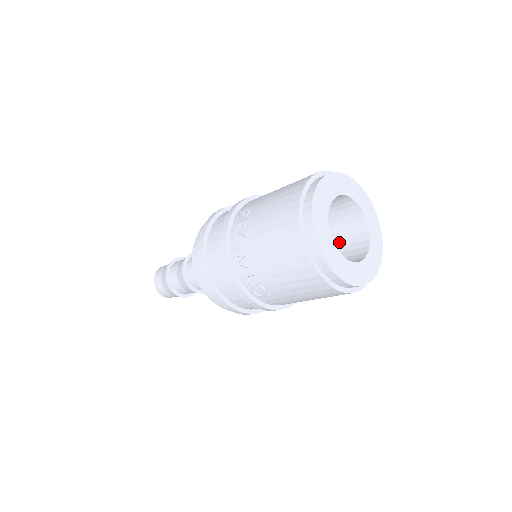
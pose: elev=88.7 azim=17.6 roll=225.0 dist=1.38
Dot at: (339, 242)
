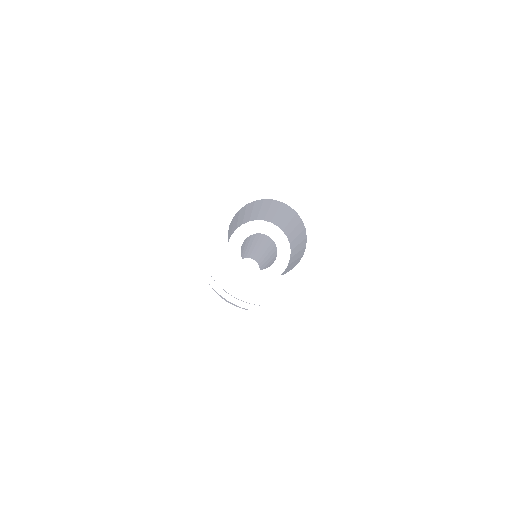
Dot at: (290, 268)
